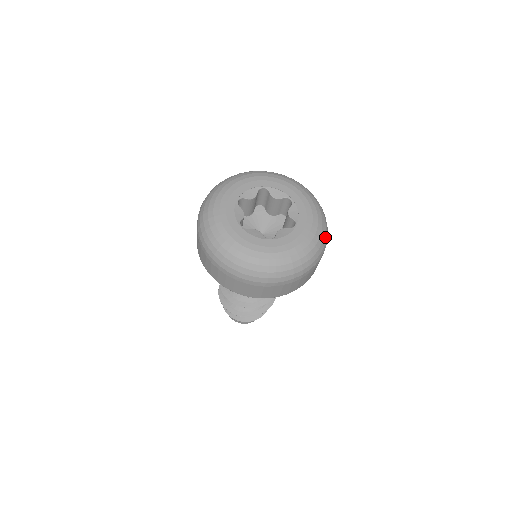
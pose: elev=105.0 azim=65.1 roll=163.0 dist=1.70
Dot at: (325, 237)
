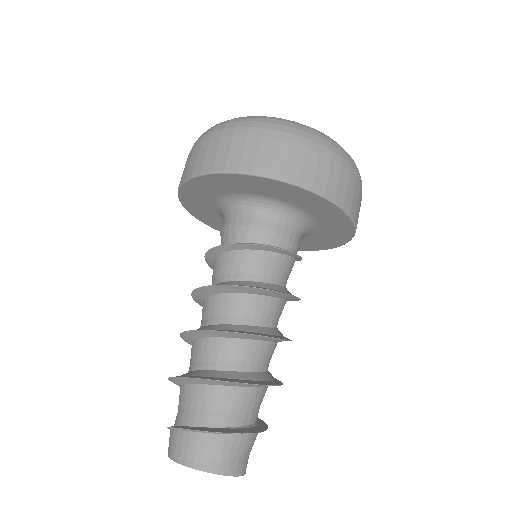
Dot at: occluded
